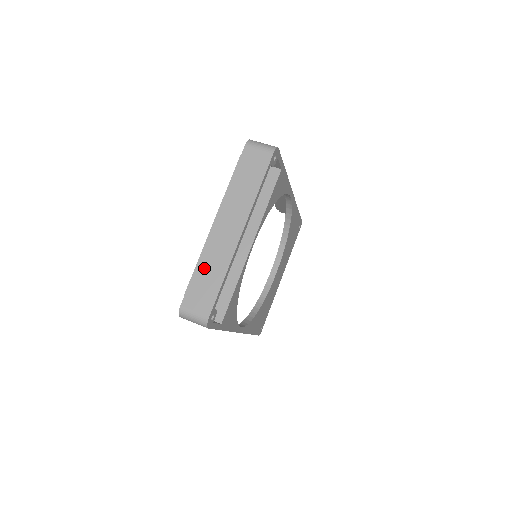
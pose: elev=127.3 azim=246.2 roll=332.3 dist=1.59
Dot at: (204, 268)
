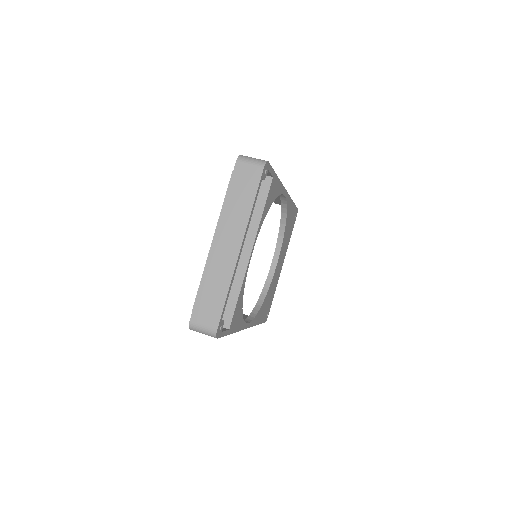
Dot at: (208, 284)
